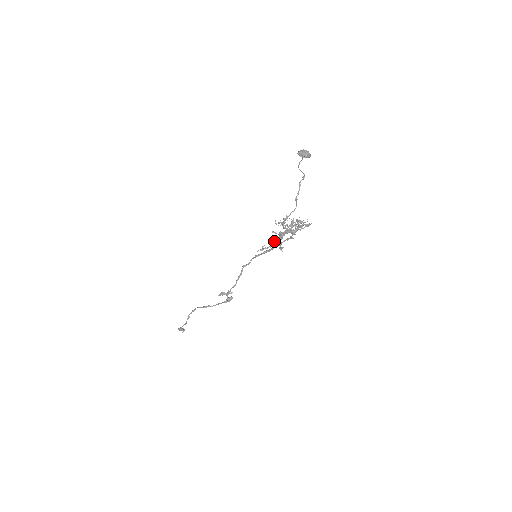
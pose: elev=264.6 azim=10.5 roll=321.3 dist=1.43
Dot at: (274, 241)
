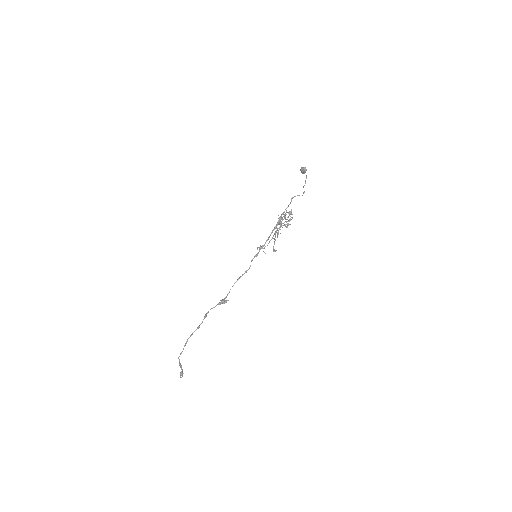
Dot at: occluded
